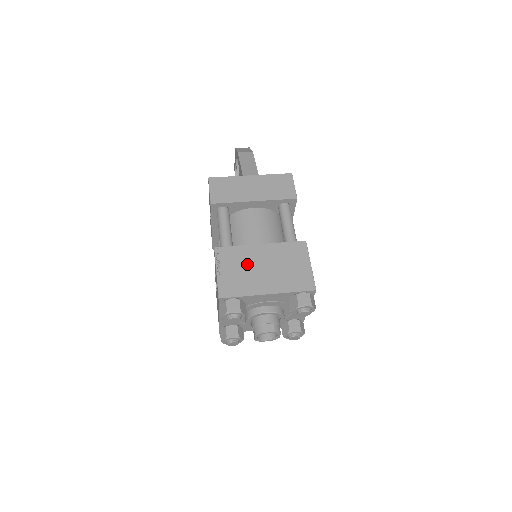
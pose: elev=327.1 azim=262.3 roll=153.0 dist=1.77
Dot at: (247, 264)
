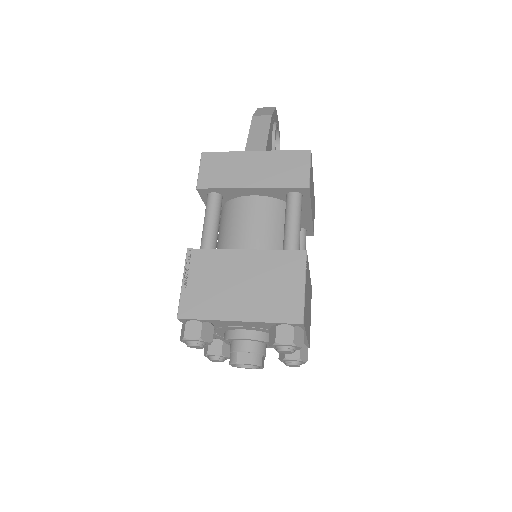
Dot at: (222, 276)
